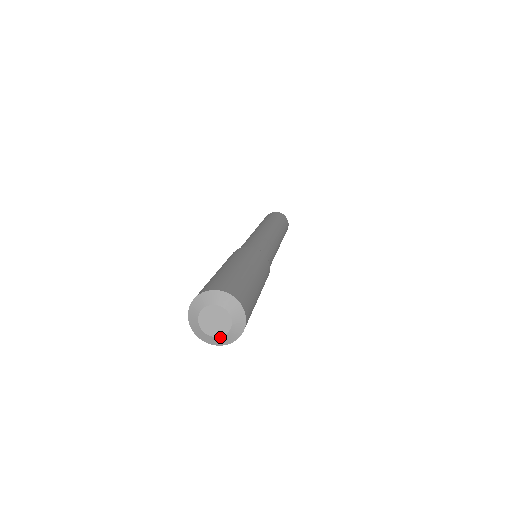
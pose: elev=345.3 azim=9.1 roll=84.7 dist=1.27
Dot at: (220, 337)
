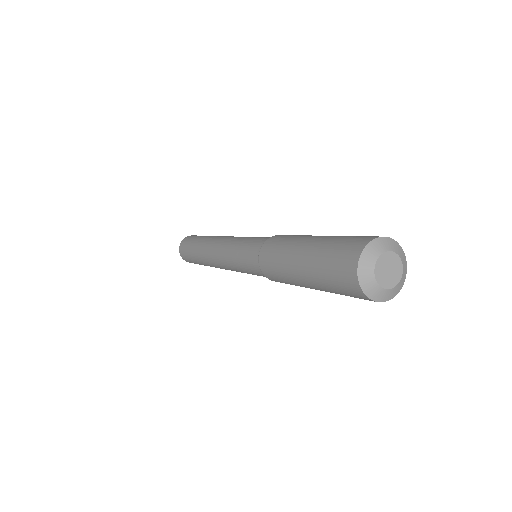
Dot at: (384, 289)
